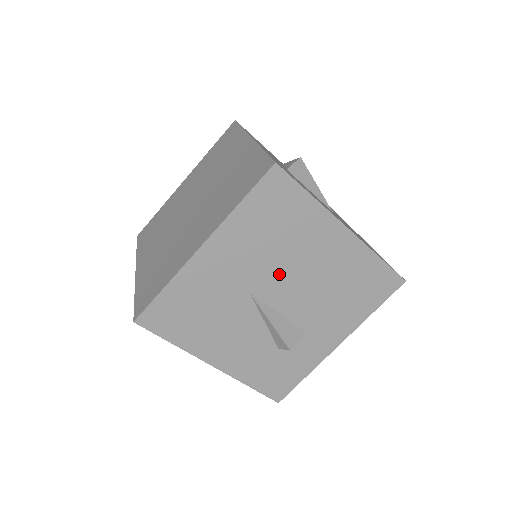
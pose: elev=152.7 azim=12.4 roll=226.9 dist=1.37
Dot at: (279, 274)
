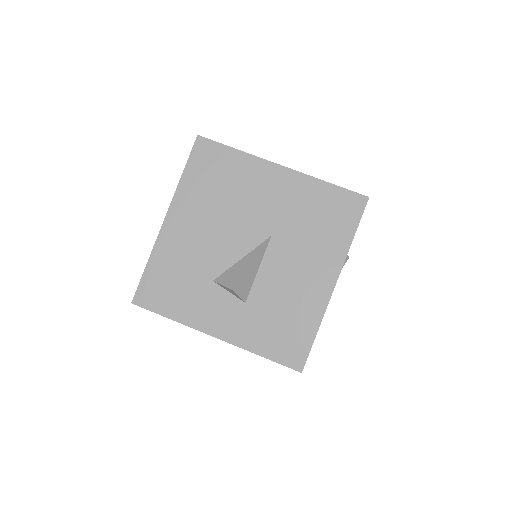
Dot at: occluded
